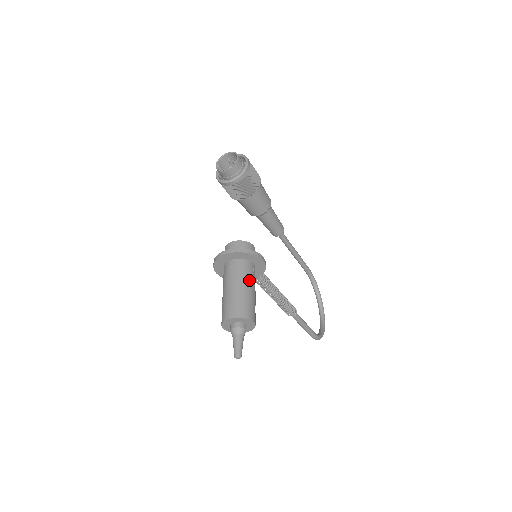
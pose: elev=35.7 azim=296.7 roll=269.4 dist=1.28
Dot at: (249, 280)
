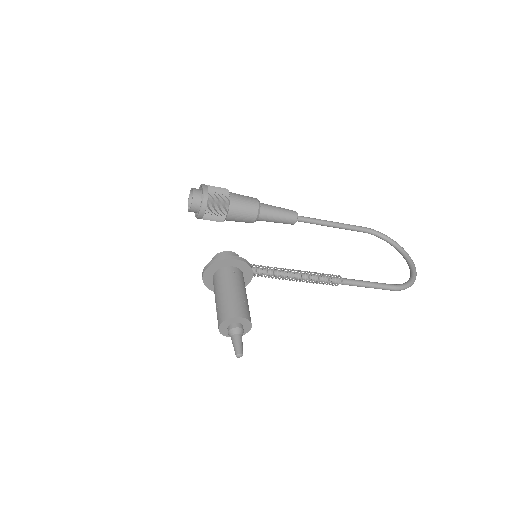
Dot at: (228, 283)
